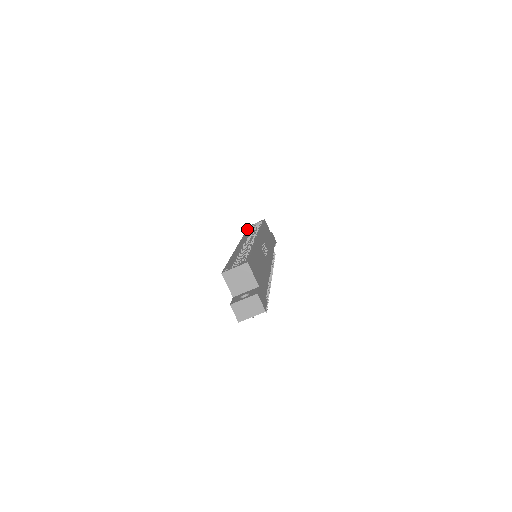
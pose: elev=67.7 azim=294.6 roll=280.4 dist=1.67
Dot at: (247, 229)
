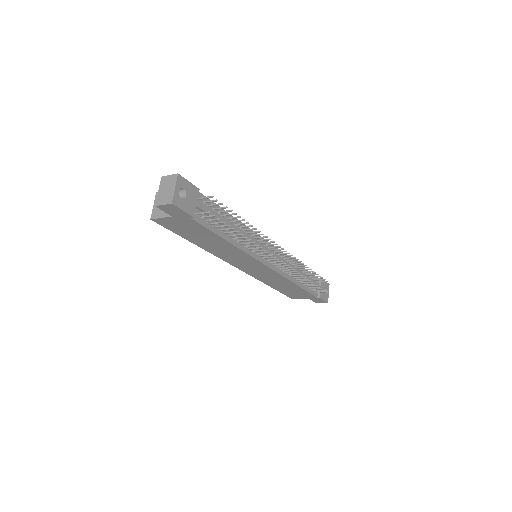
Dot at: (280, 292)
